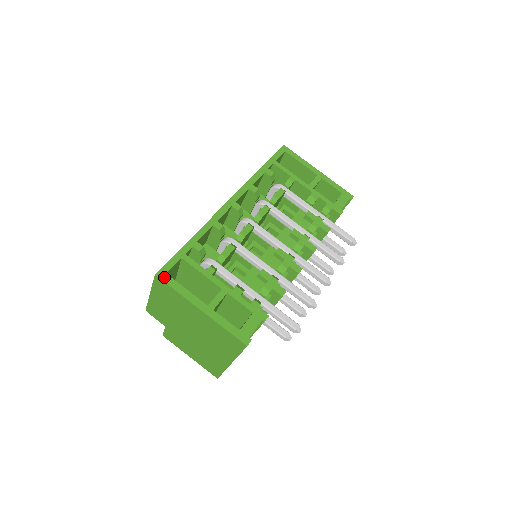
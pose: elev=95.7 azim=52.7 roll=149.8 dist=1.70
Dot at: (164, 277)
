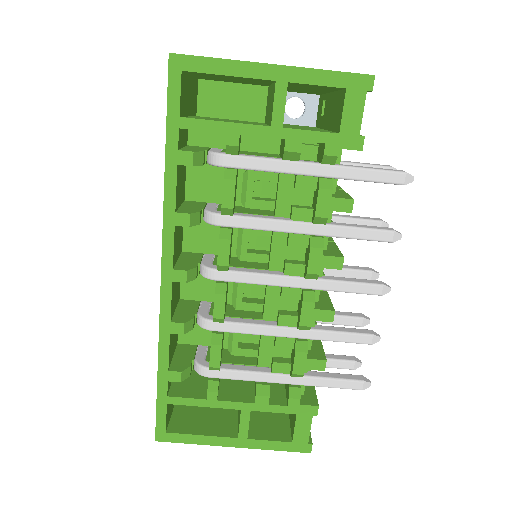
Dot at: (167, 438)
